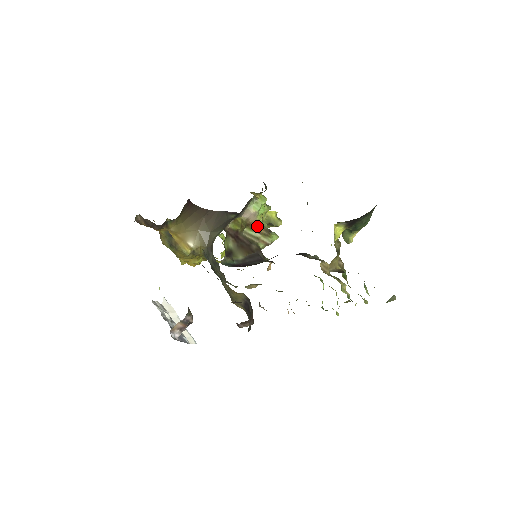
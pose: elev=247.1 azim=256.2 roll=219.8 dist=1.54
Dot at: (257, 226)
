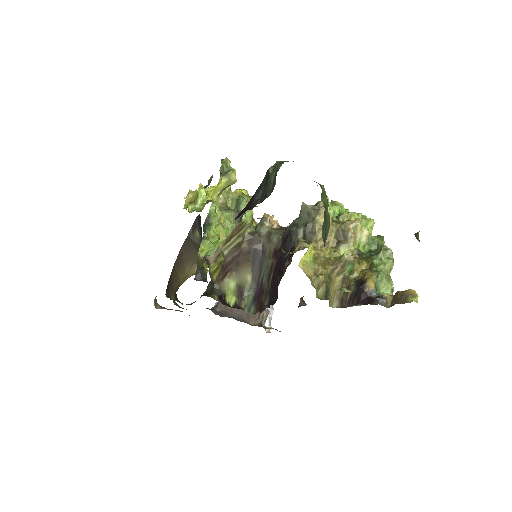
Dot at: (227, 240)
